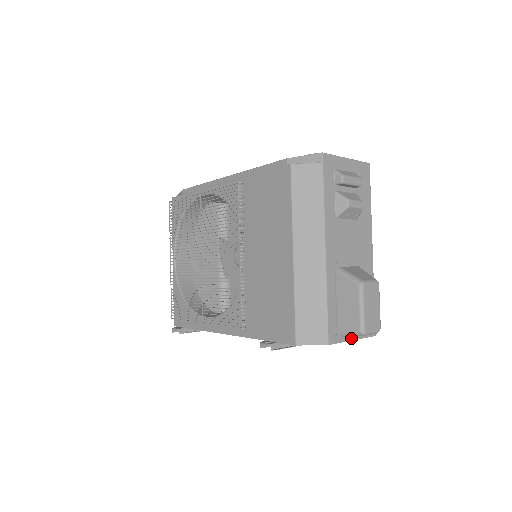
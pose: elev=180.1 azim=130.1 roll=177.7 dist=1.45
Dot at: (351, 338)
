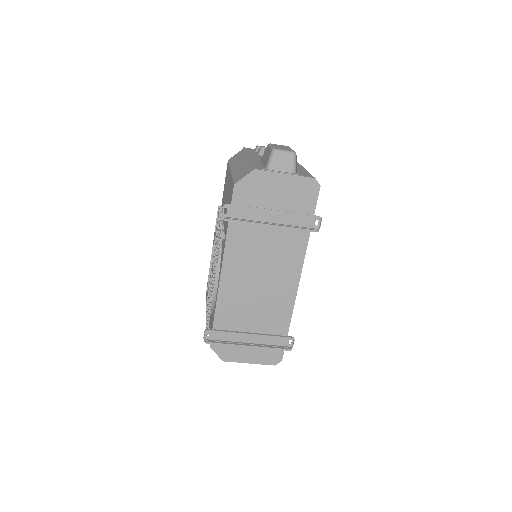
Dot at: (281, 172)
